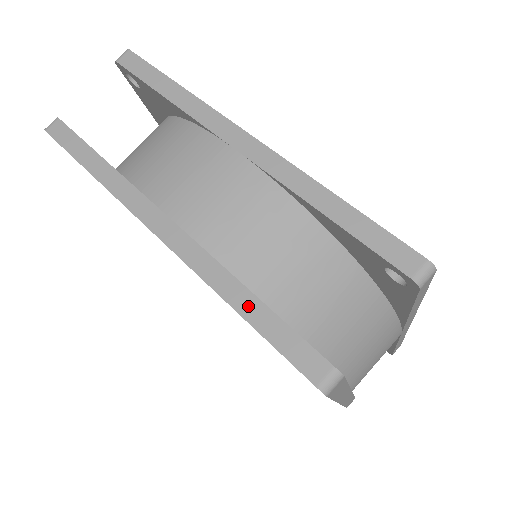
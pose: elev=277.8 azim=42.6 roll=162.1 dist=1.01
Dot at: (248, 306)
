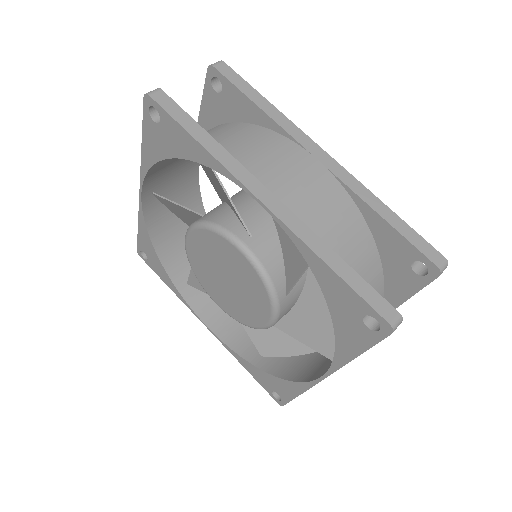
Dot at: occluded
